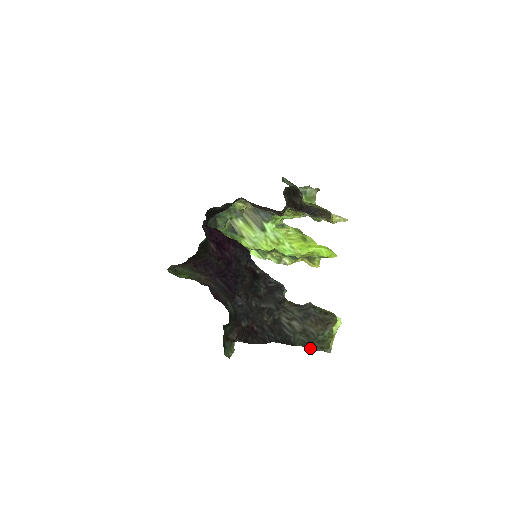
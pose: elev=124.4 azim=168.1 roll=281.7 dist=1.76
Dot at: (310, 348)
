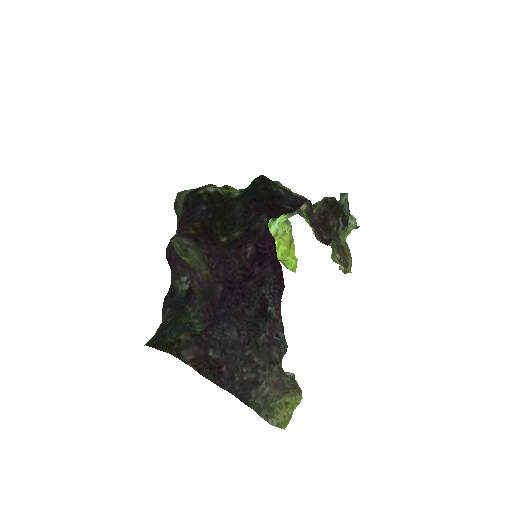
Dot at: (259, 414)
